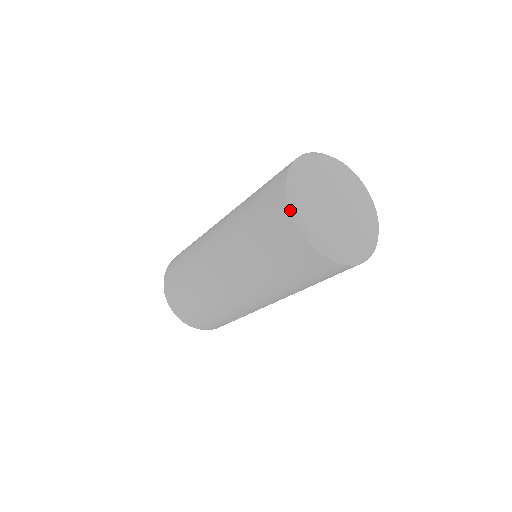
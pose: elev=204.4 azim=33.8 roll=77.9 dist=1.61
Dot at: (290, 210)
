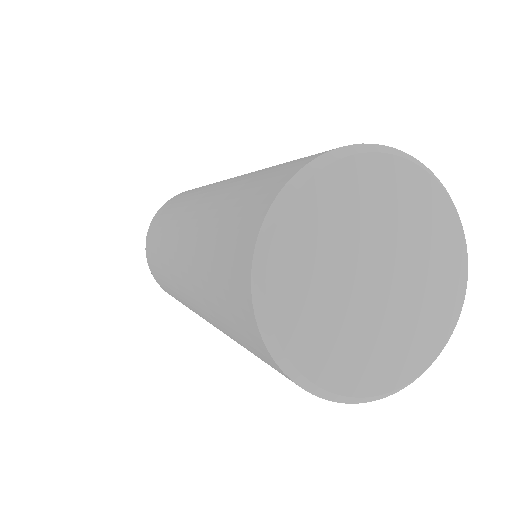
Dot at: (272, 358)
